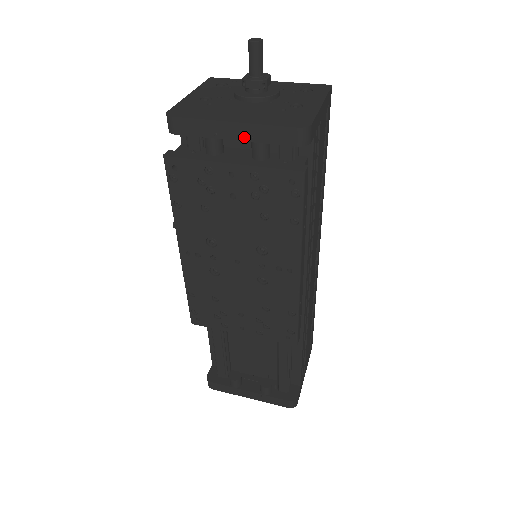
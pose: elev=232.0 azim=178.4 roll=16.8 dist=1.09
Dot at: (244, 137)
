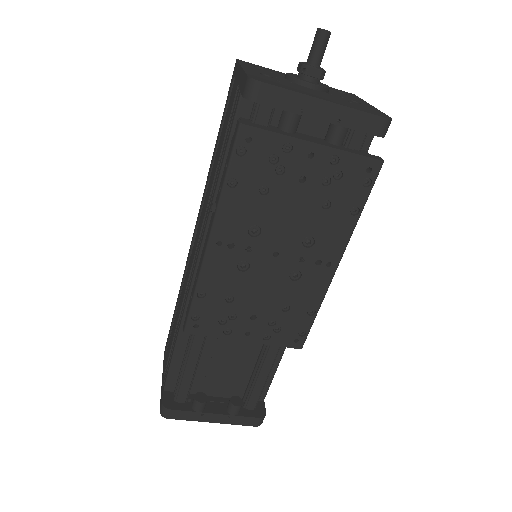
Dot at: (331, 118)
